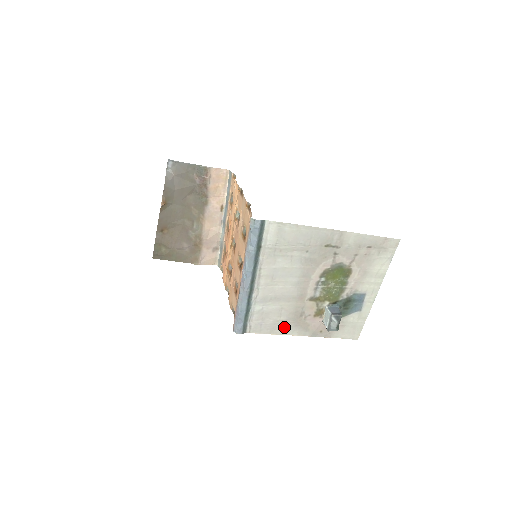
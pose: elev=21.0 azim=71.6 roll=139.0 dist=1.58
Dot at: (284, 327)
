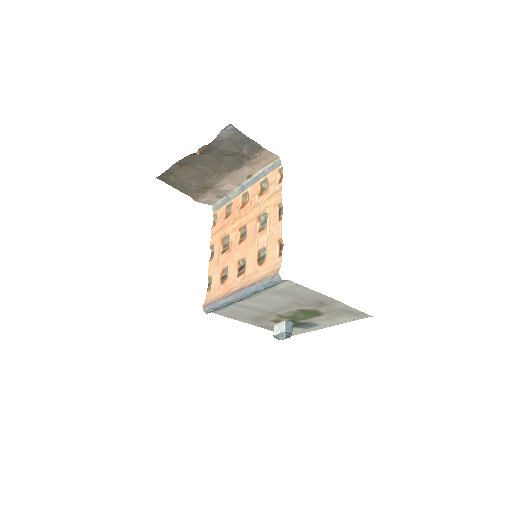
Dot at: (243, 318)
